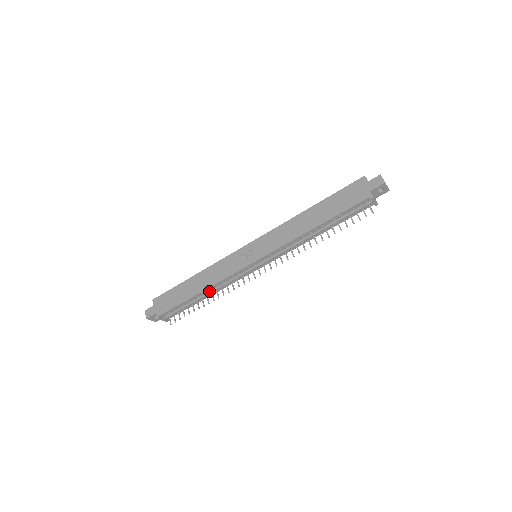
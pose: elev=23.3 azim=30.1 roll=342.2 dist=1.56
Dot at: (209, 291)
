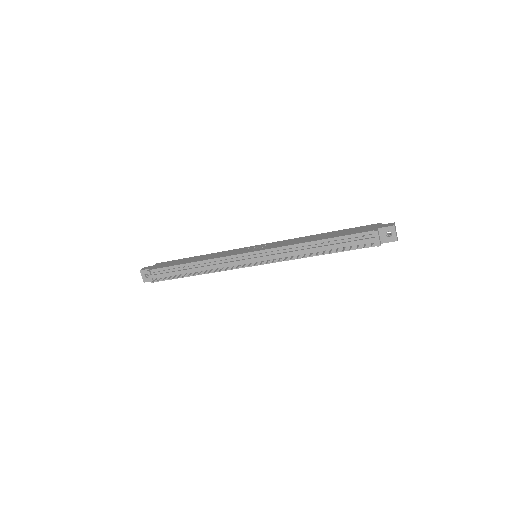
Dot at: (201, 266)
